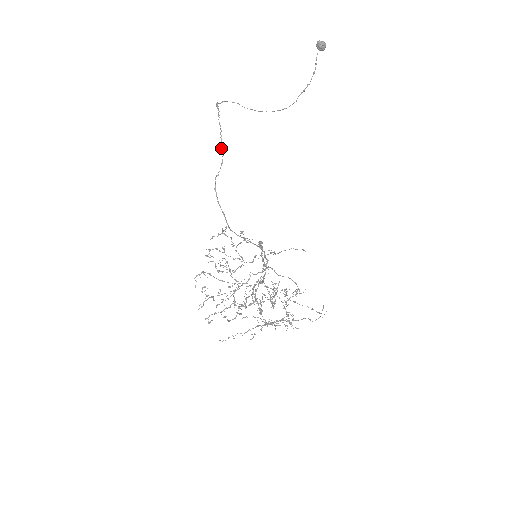
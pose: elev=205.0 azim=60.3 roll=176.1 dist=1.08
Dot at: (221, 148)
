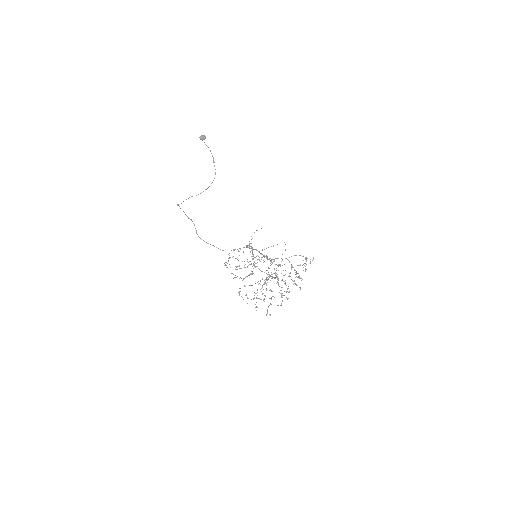
Dot at: occluded
